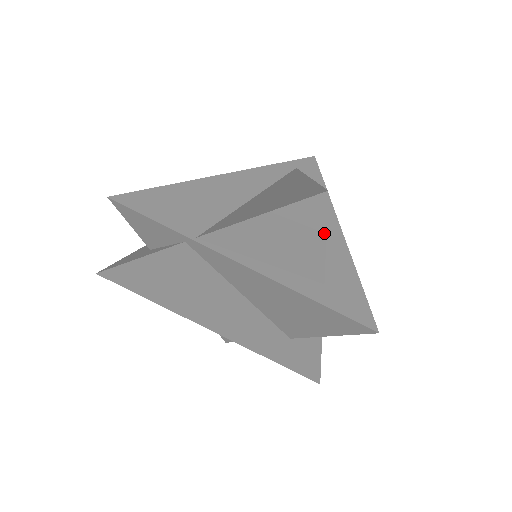
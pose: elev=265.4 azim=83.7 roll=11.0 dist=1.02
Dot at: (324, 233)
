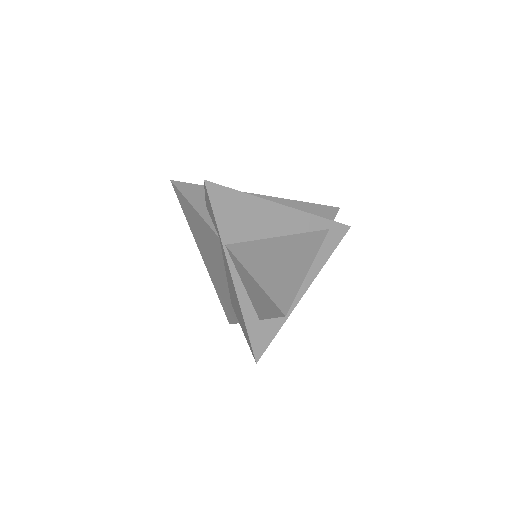
Dot at: (273, 317)
